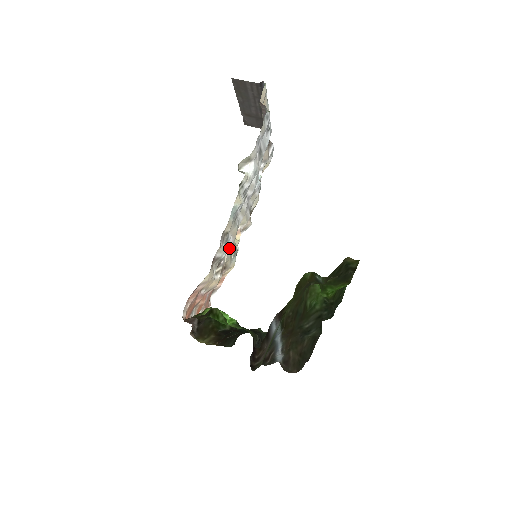
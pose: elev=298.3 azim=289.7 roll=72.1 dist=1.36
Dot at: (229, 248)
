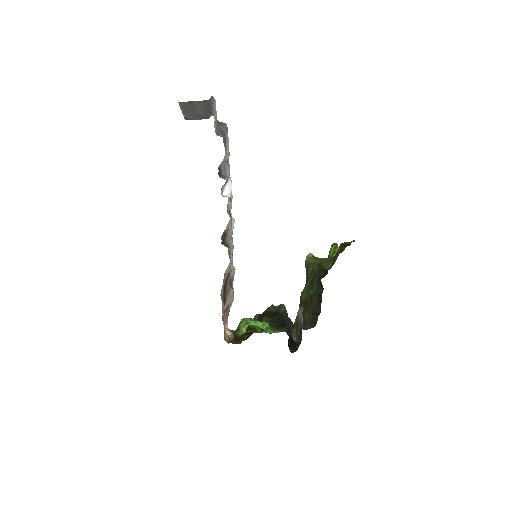
Dot at: occluded
